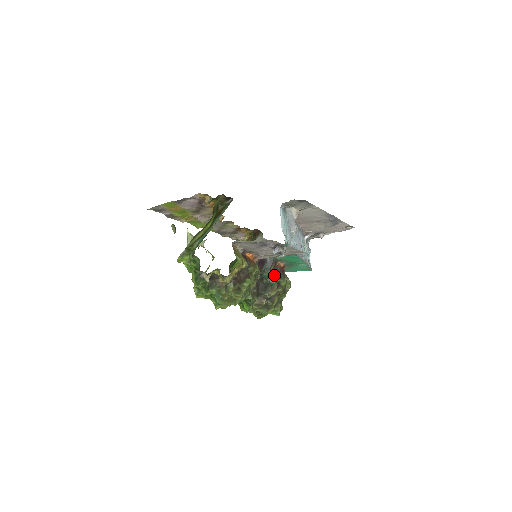
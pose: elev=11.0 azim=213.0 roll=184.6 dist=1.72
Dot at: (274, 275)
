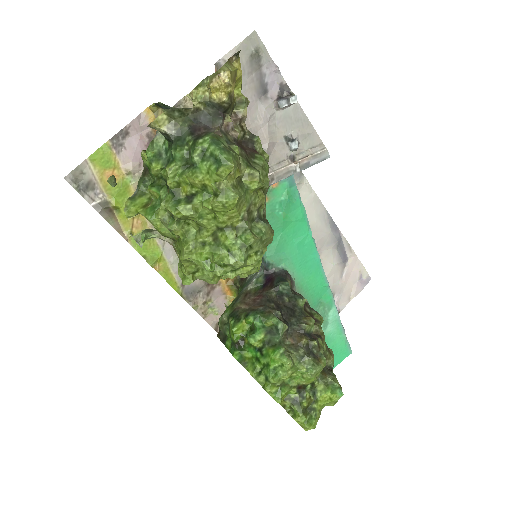
Dot at: occluded
